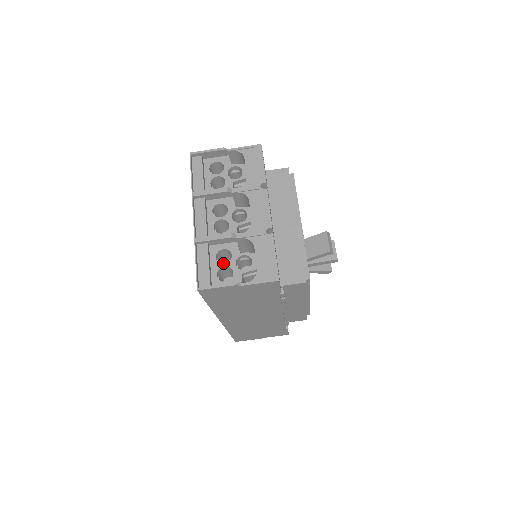
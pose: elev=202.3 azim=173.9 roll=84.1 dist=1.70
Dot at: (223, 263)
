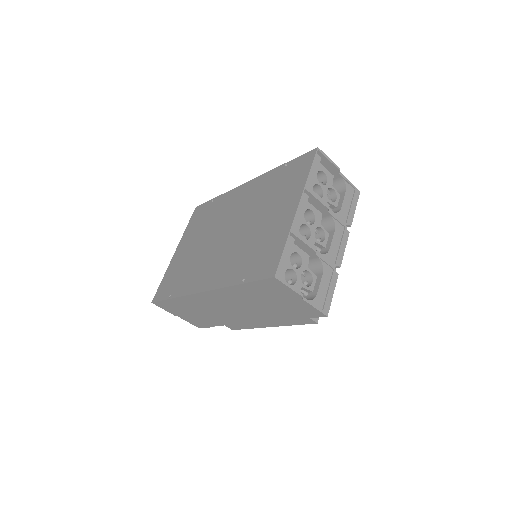
Dot at: occluded
